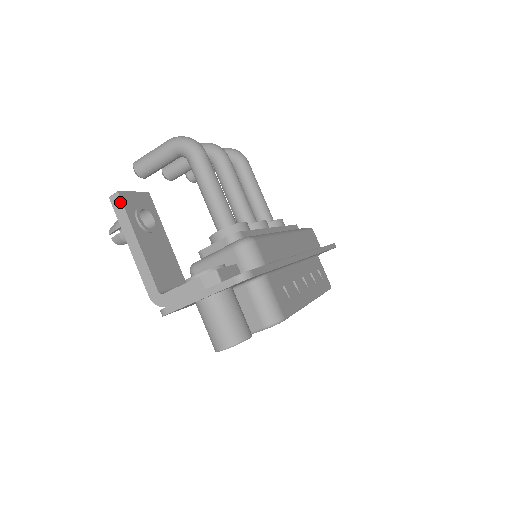
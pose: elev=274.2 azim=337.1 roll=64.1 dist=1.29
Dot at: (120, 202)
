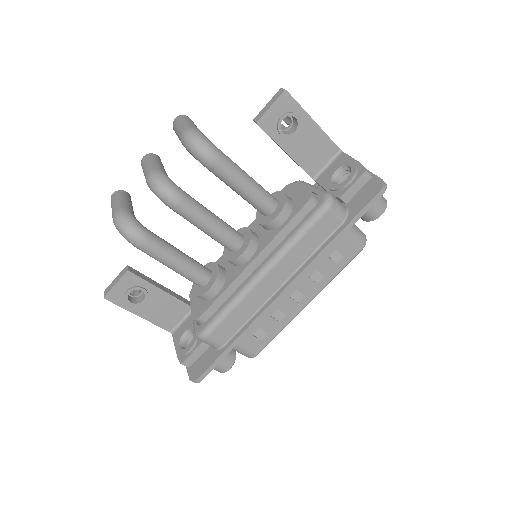
Dot at: (111, 301)
